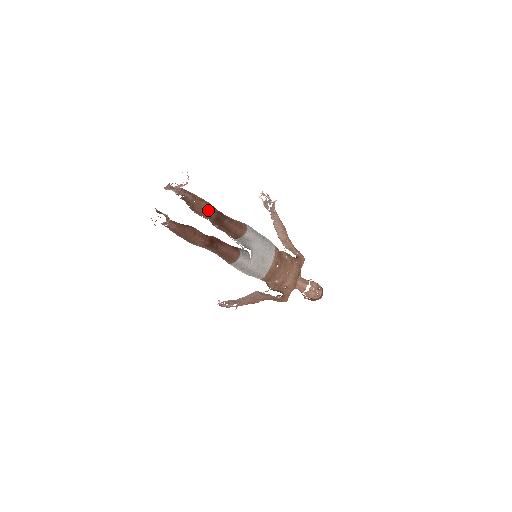
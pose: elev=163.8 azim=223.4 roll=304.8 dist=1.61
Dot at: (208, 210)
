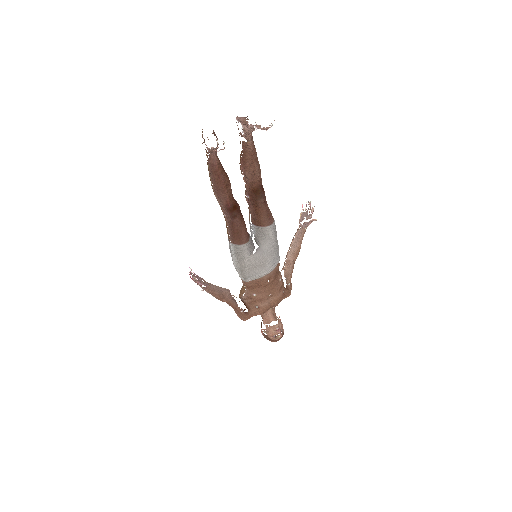
Dot at: (255, 175)
